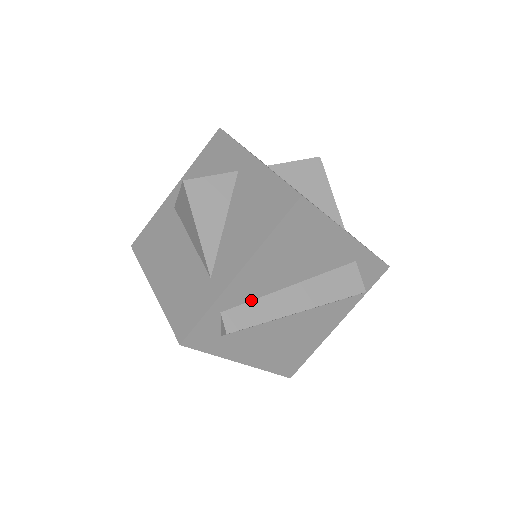
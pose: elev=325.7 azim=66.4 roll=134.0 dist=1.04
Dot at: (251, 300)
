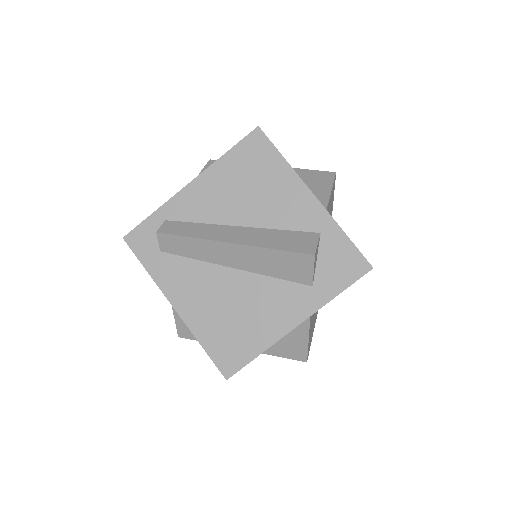
Dot at: (196, 222)
